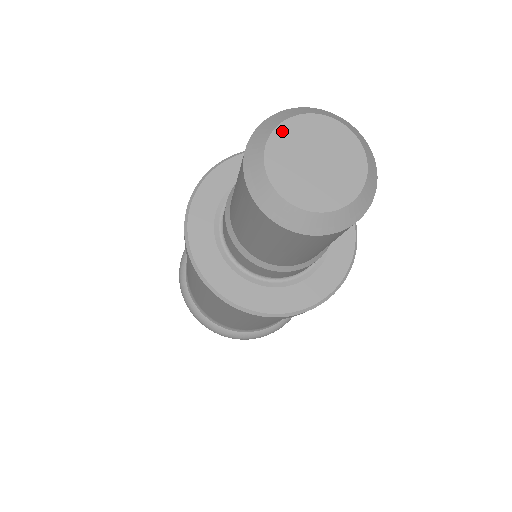
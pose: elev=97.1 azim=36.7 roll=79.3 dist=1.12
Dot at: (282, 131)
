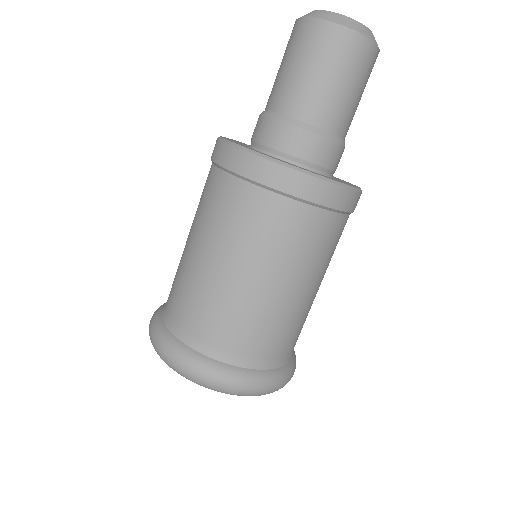
Dot at: occluded
